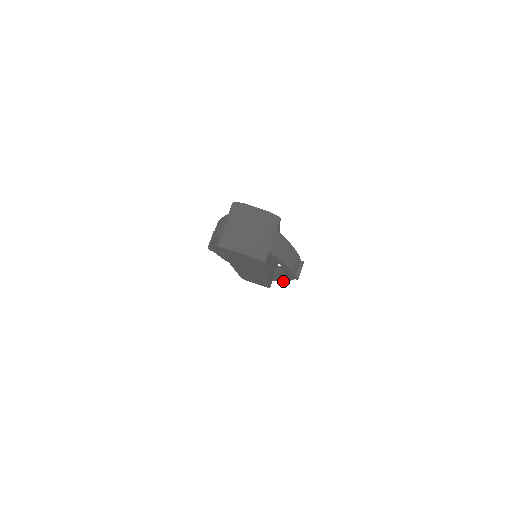
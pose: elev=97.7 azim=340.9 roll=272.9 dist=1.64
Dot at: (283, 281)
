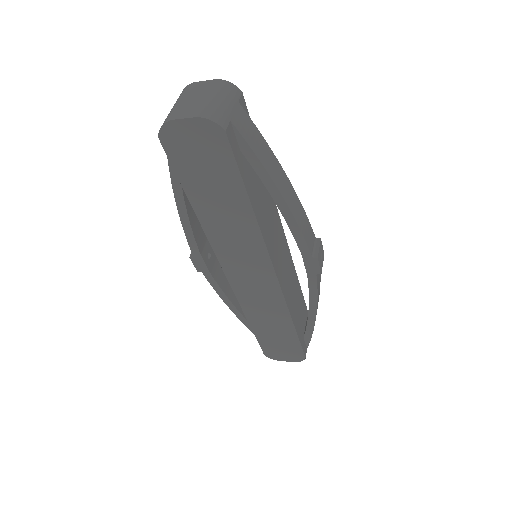
Dot at: (314, 322)
